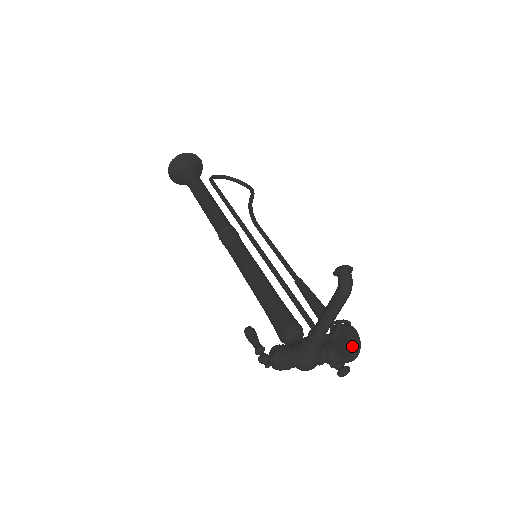
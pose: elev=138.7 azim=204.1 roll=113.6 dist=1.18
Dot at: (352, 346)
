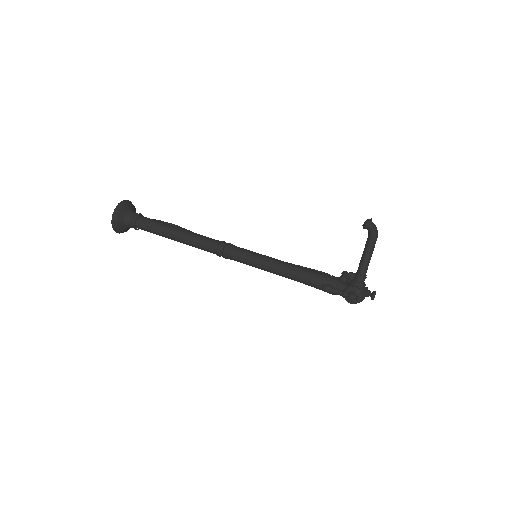
Dot at: occluded
